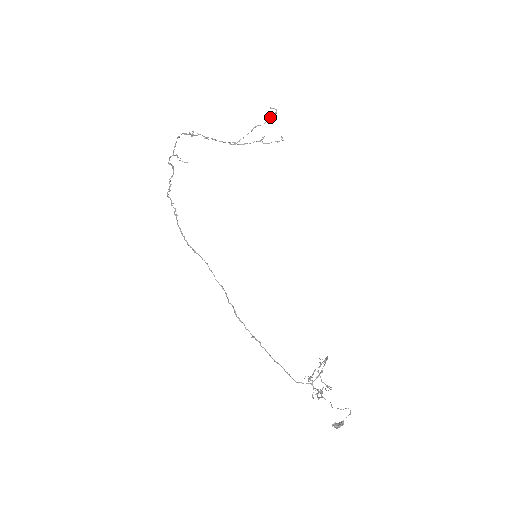
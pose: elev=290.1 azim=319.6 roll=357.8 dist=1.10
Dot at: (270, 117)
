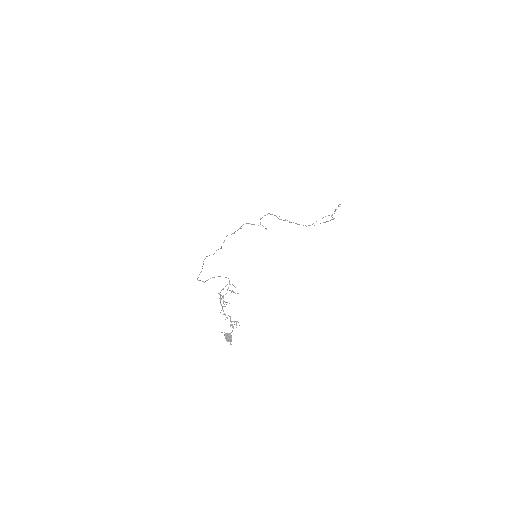
Dot at: (335, 209)
